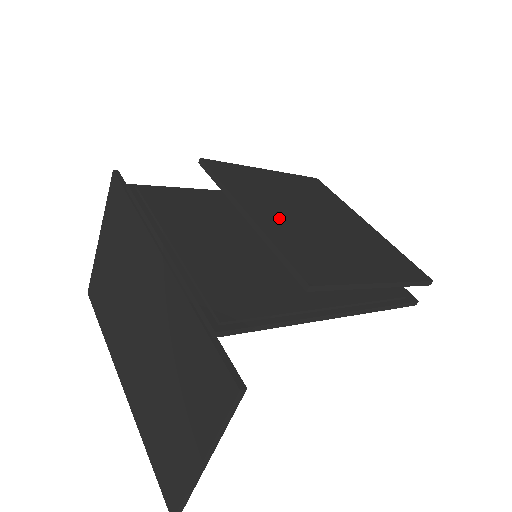
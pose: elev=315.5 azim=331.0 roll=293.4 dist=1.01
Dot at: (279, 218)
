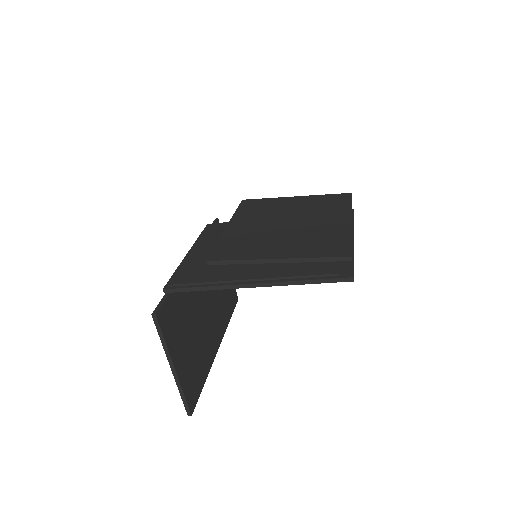
Dot at: (249, 227)
